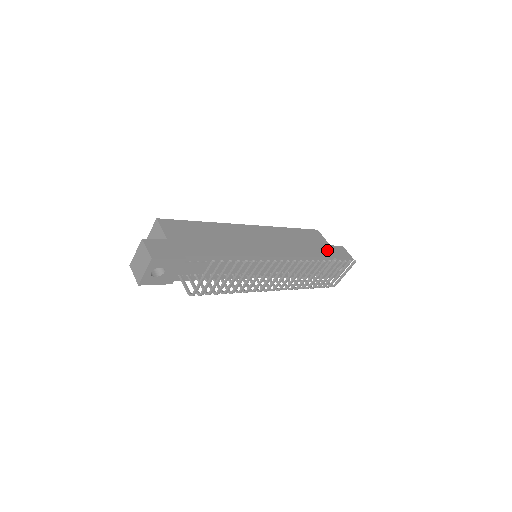
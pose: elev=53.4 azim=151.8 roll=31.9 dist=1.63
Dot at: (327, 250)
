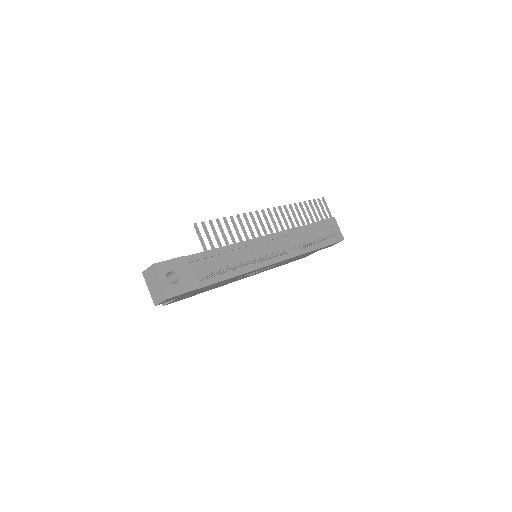
Dot at: occluded
